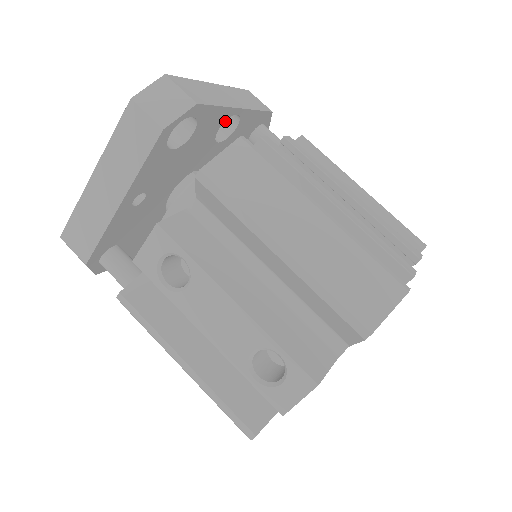
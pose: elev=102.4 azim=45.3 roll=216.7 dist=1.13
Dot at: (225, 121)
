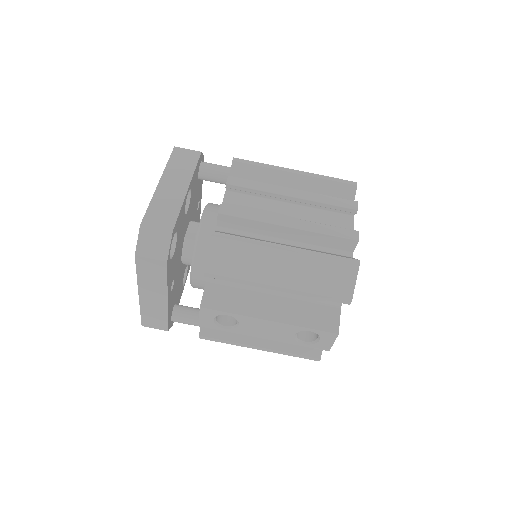
Dot at: occluded
